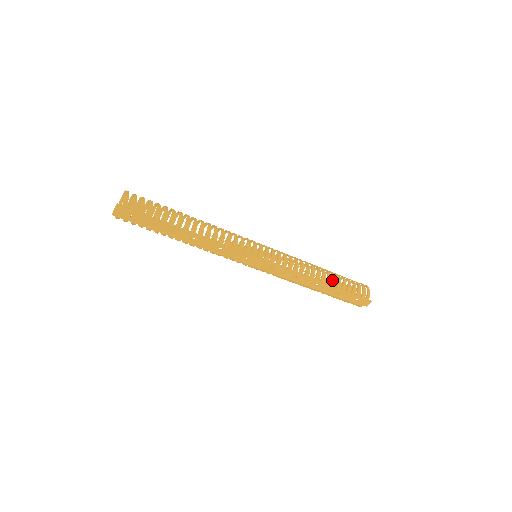
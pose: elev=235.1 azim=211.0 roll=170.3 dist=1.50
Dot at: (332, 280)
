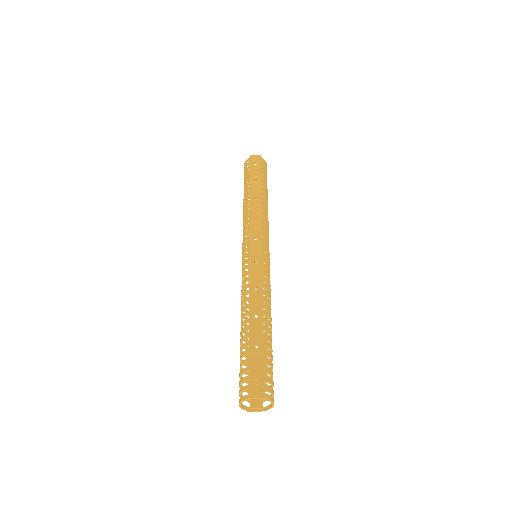
Dot at: (268, 335)
